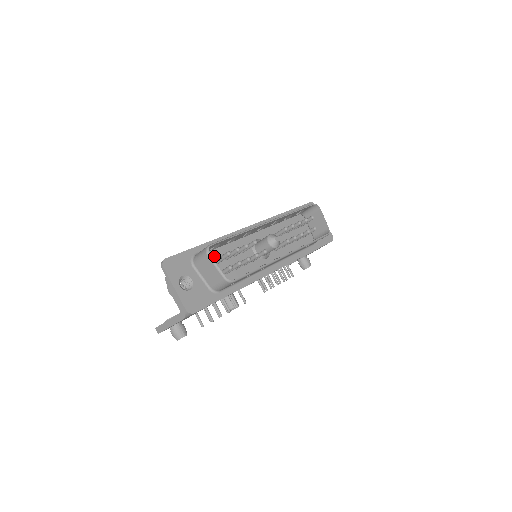
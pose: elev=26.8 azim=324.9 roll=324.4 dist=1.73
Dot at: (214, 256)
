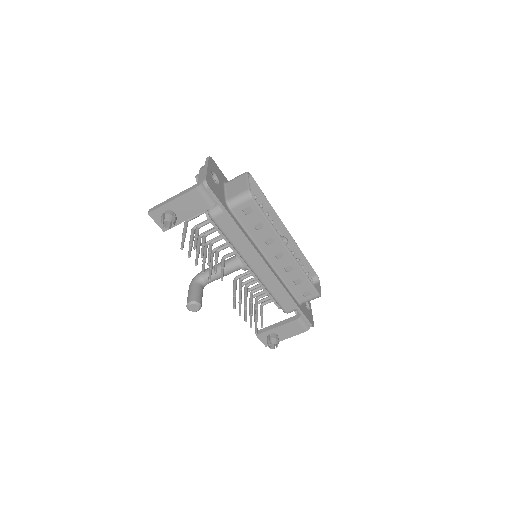
Dot at: occluded
